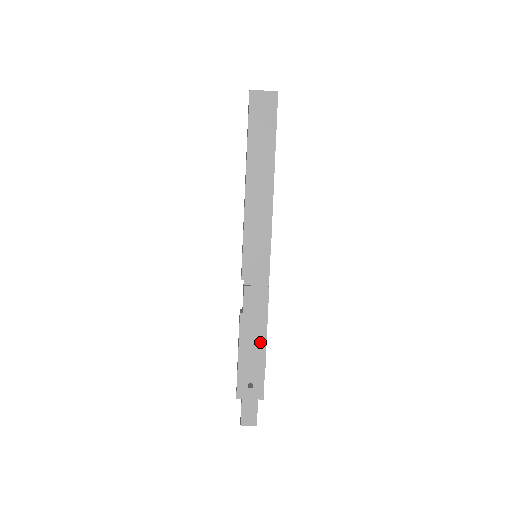
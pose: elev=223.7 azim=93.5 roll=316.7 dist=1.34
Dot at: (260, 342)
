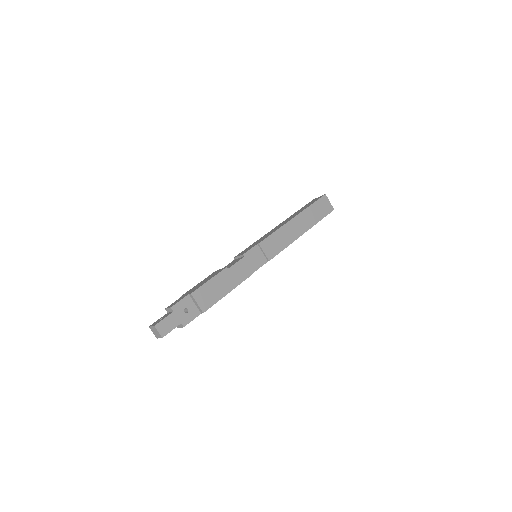
Dot at: (220, 293)
